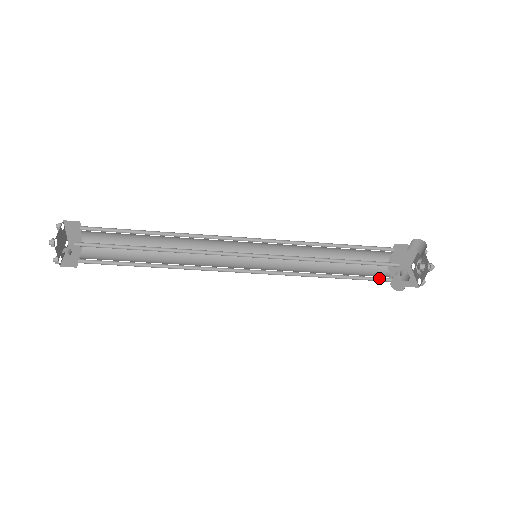
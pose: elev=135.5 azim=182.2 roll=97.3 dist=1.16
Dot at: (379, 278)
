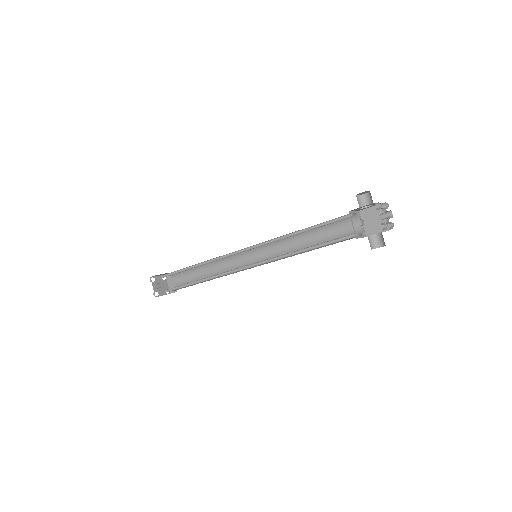
Dot at: (346, 238)
